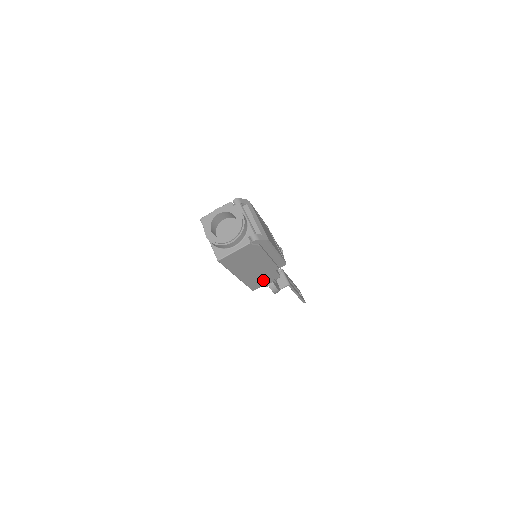
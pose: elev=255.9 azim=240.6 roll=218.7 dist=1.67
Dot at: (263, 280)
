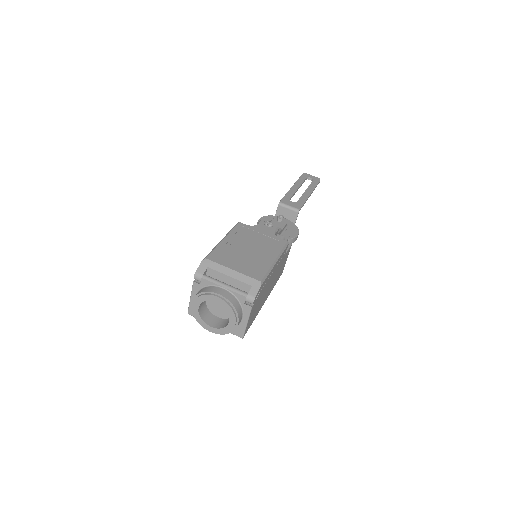
Dot at: (283, 265)
